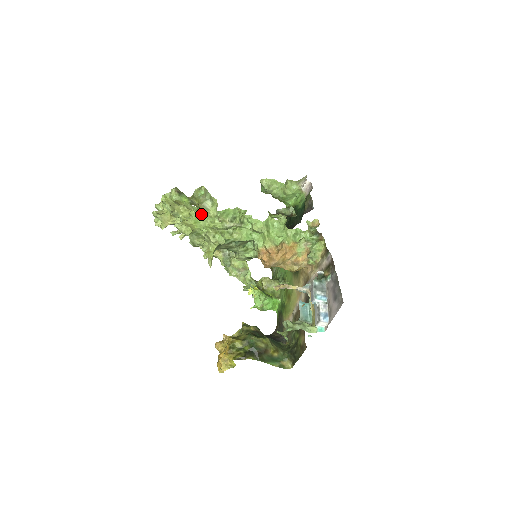
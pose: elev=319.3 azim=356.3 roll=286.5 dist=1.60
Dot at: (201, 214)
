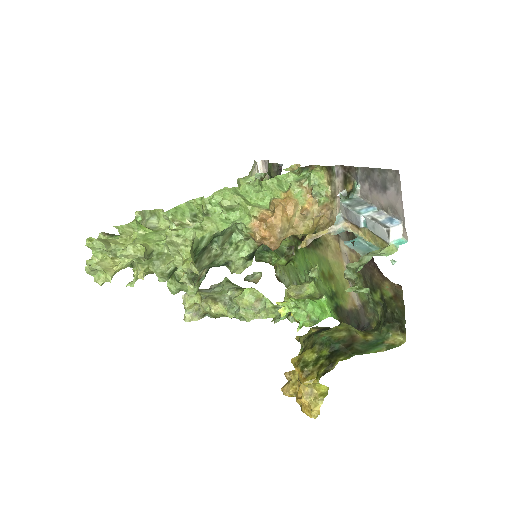
Dot at: (148, 230)
